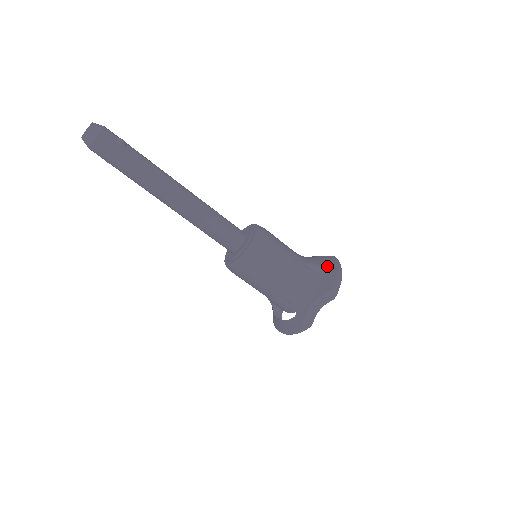
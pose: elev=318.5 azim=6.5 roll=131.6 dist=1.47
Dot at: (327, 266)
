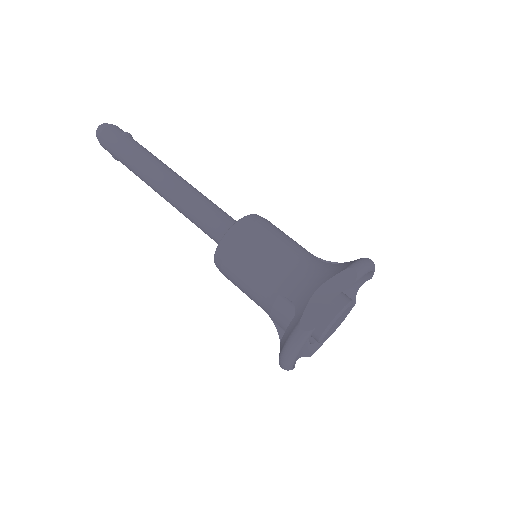
Dot at: occluded
